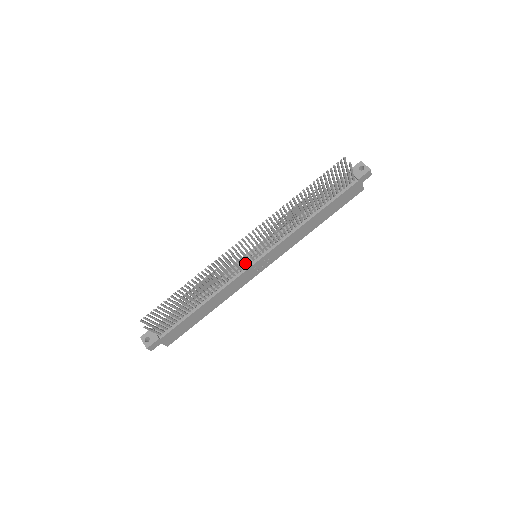
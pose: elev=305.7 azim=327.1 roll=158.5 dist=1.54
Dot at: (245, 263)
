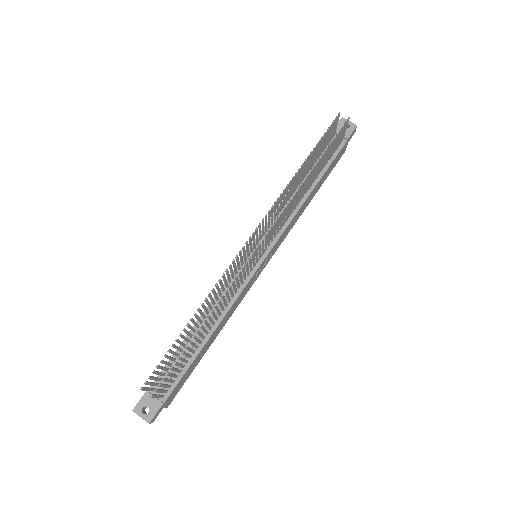
Dot at: (251, 268)
